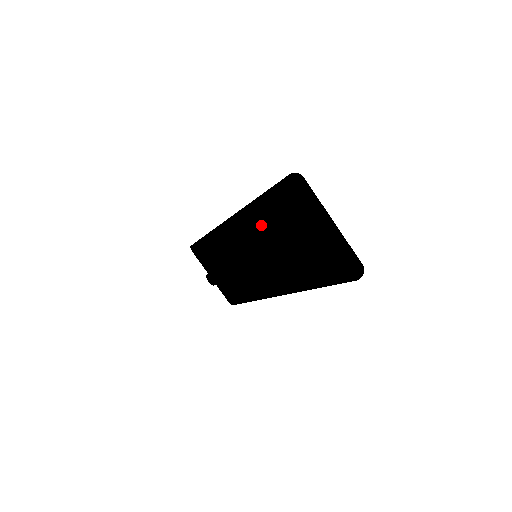
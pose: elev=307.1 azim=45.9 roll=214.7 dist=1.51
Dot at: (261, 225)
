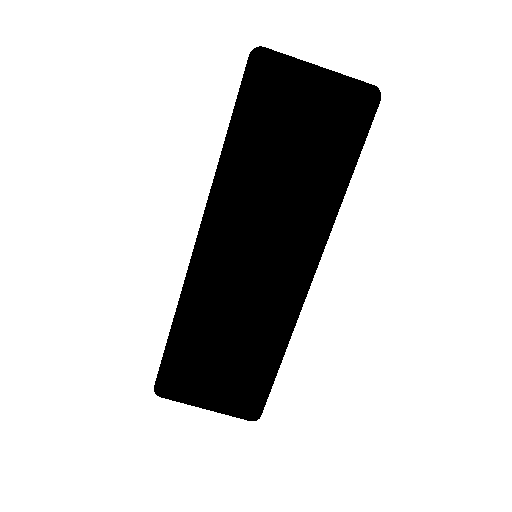
Dot at: (243, 186)
